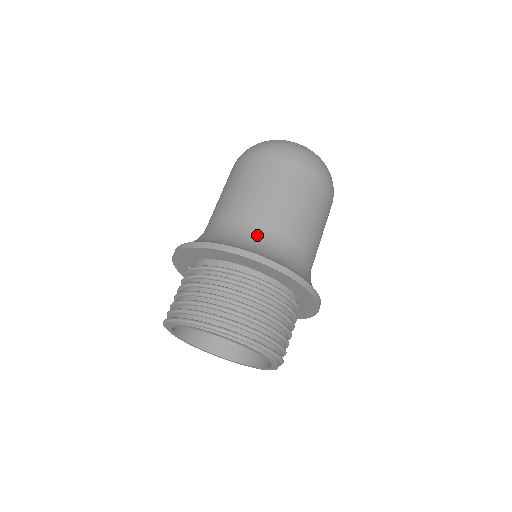
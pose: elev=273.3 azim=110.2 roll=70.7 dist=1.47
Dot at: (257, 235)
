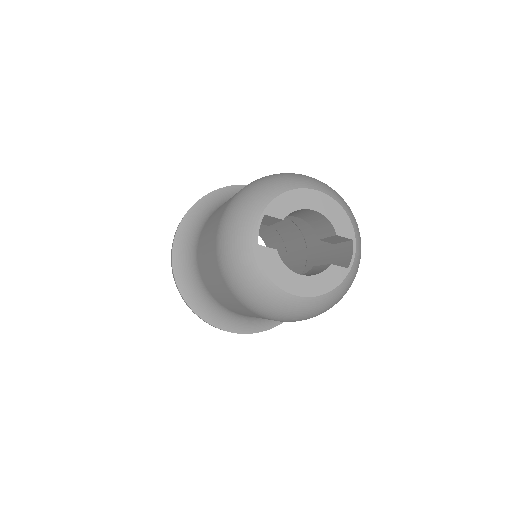
Dot at: (237, 316)
